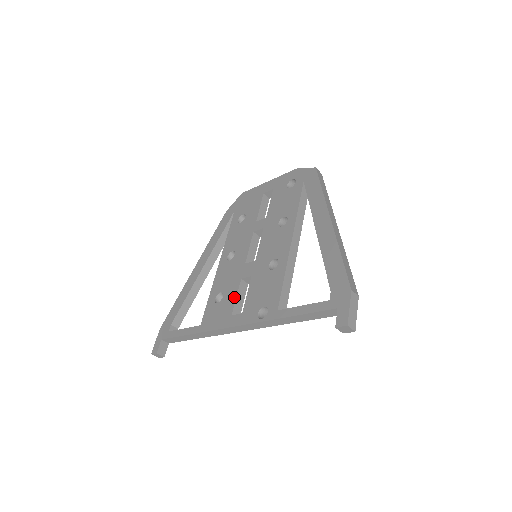
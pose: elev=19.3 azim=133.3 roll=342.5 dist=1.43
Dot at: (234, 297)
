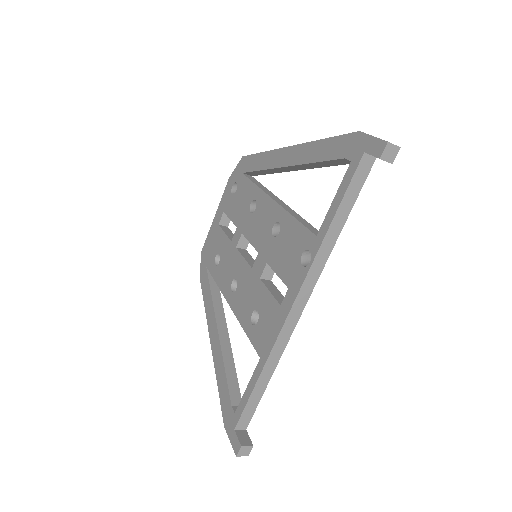
Dot at: (268, 295)
